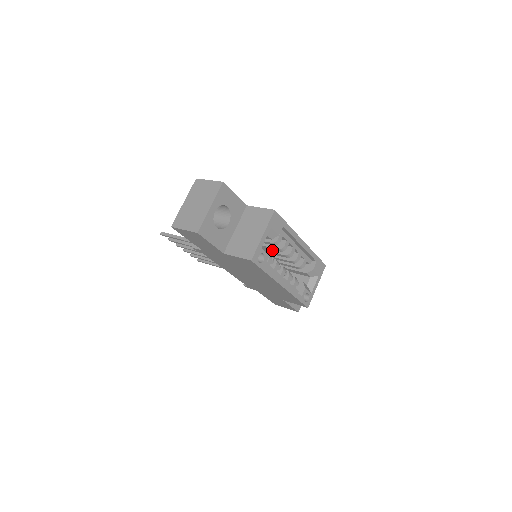
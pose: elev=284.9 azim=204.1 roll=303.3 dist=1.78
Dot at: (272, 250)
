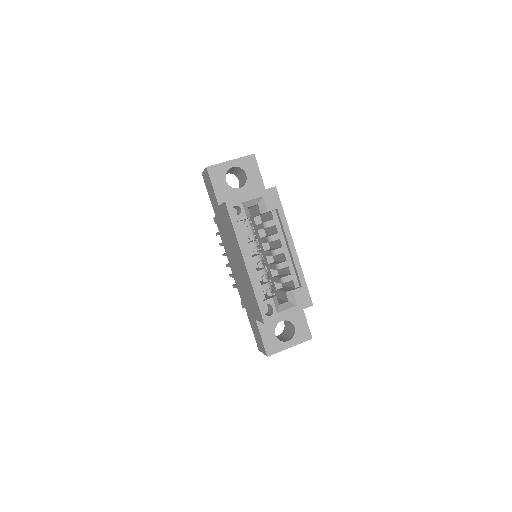
Dot at: (268, 250)
